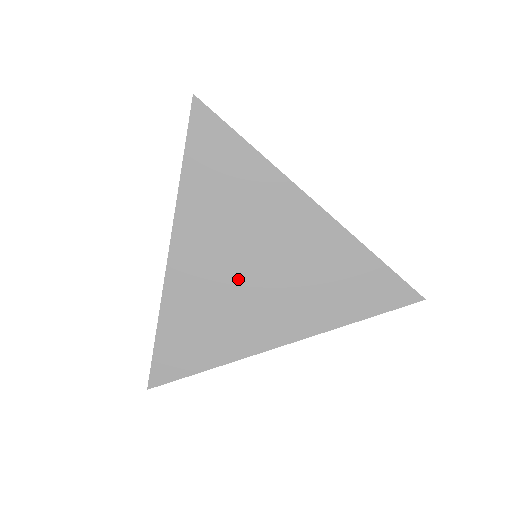
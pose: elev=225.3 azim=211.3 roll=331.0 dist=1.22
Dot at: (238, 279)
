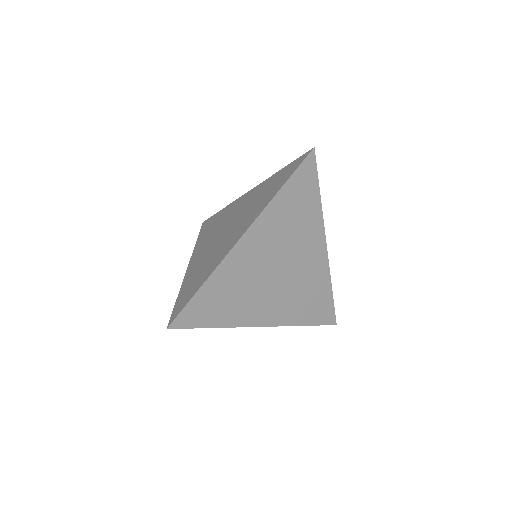
Dot at: (267, 274)
